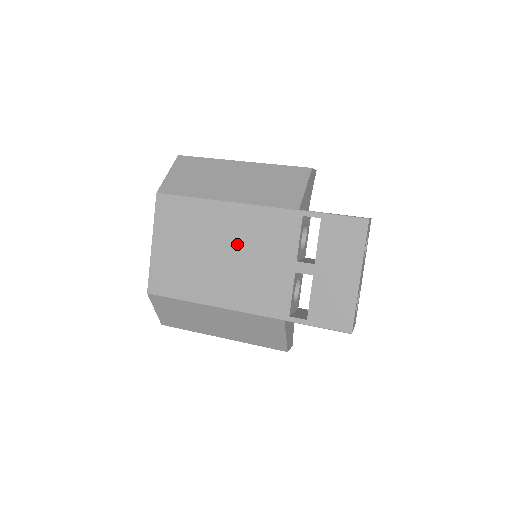
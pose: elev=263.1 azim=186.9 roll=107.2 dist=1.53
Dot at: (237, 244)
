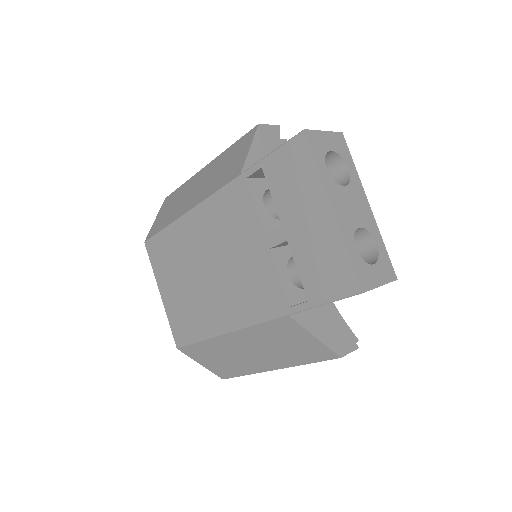
Dot at: (212, 251)
